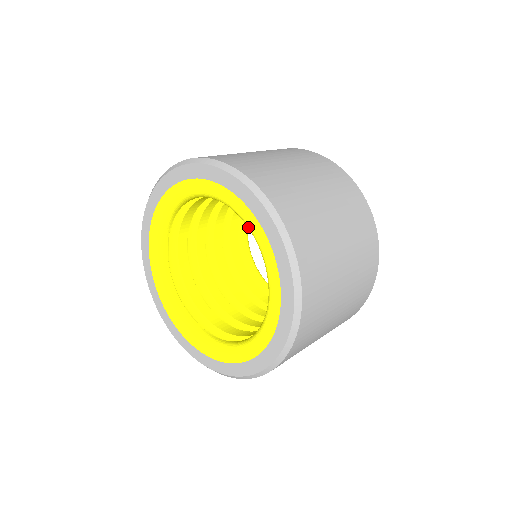
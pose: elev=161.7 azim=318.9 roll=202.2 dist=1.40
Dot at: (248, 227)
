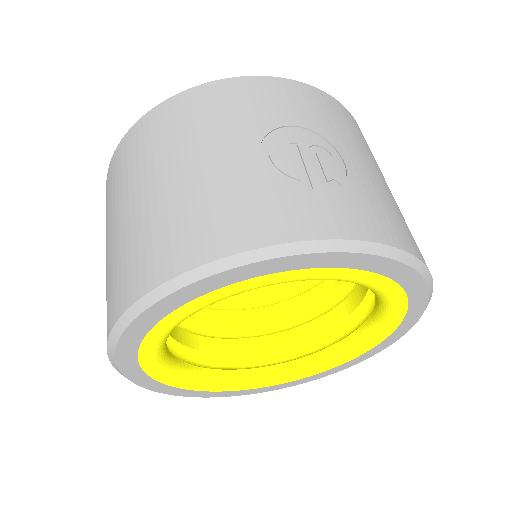
Dot at: (386, 314)
